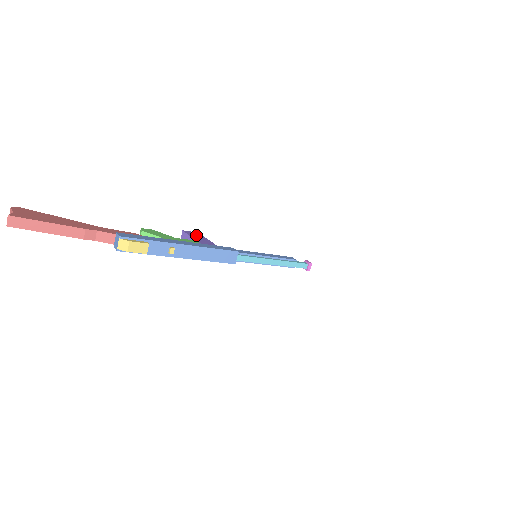
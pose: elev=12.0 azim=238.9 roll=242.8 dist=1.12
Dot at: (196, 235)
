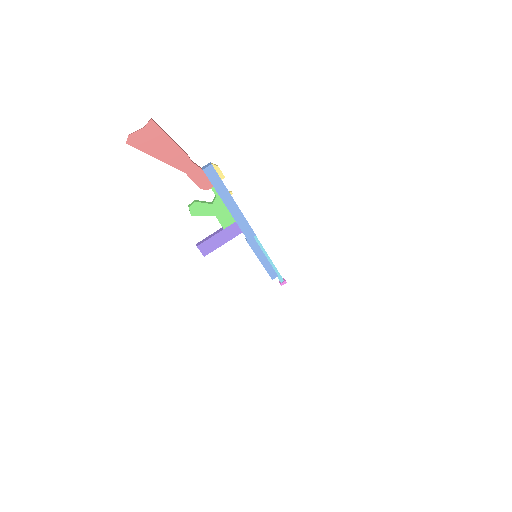
Dot at: occluded
